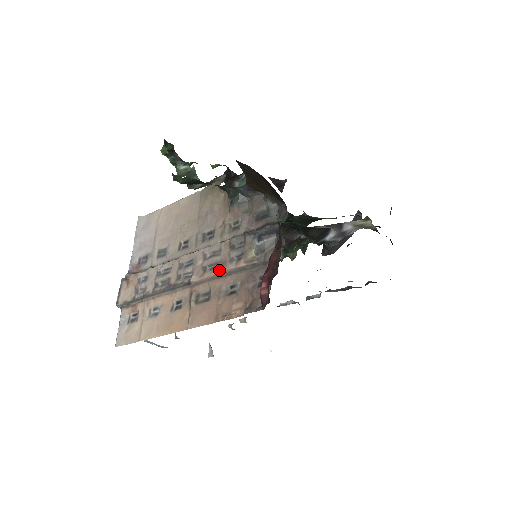
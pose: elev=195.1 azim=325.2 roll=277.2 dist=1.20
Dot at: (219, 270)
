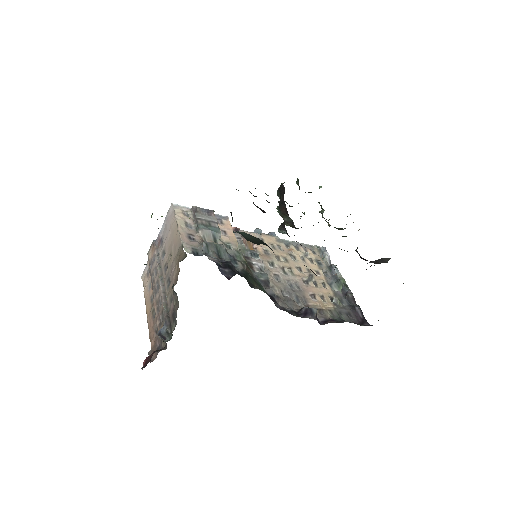
Dot at: (156, 315)
